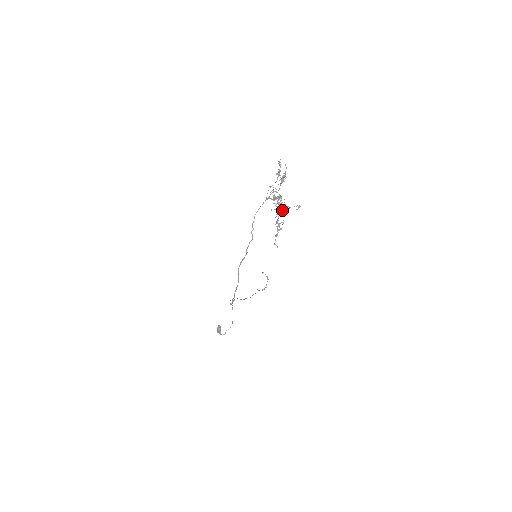
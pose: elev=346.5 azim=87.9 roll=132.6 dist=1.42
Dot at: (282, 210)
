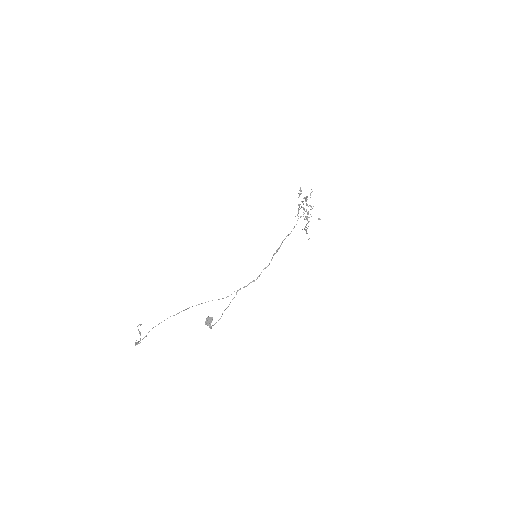
Dot at: occluded
